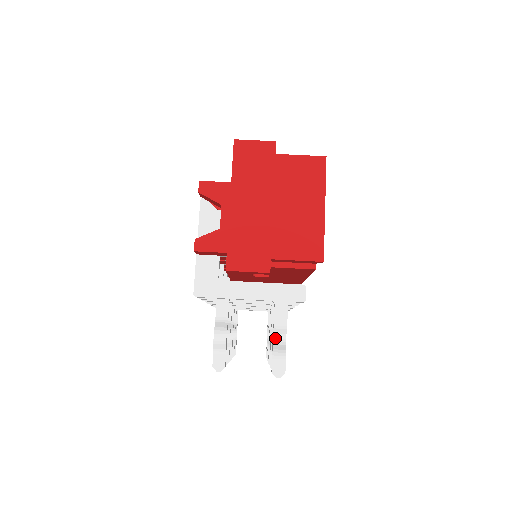
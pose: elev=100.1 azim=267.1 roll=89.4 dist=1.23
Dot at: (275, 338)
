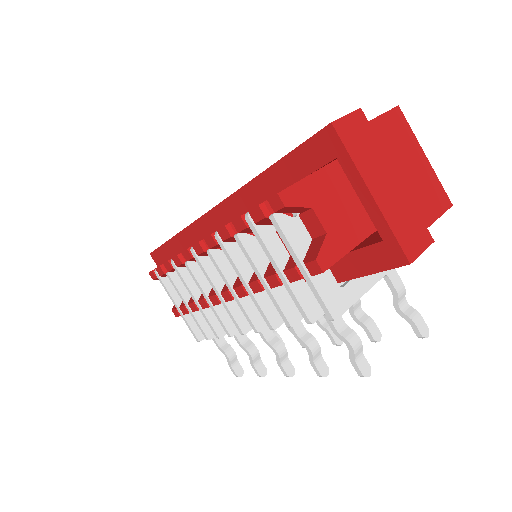
Dot at: (401, 307)
